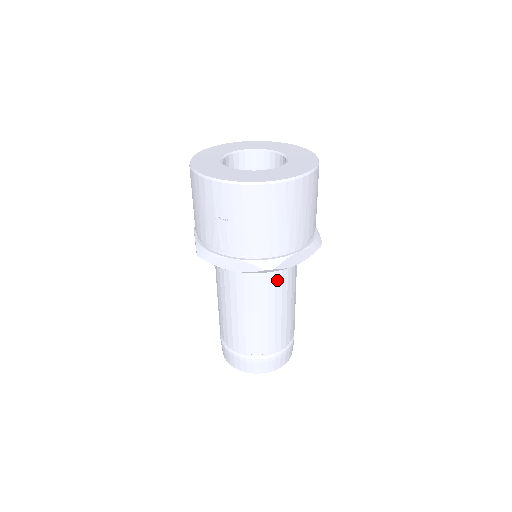
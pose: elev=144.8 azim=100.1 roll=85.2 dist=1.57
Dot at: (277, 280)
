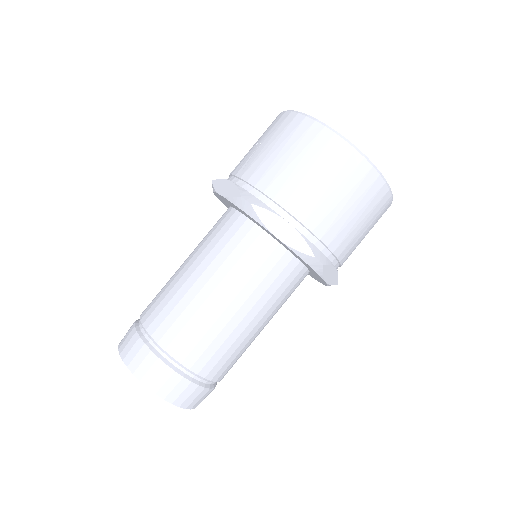
Dot at: (246, 256)
